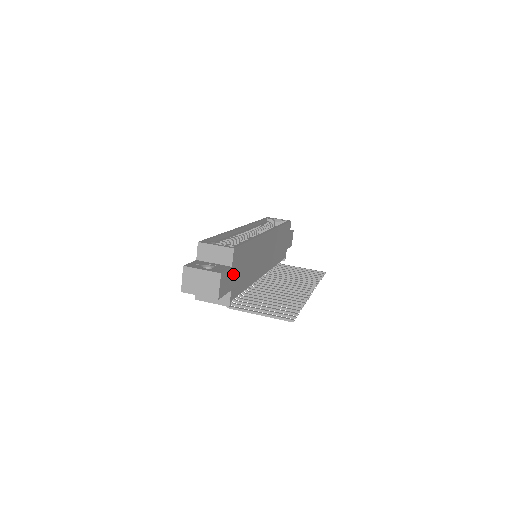
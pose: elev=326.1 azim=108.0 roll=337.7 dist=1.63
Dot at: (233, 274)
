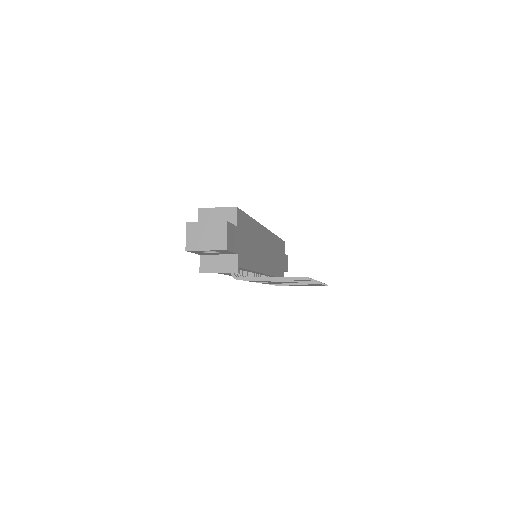
Dot at: (238, 237)
